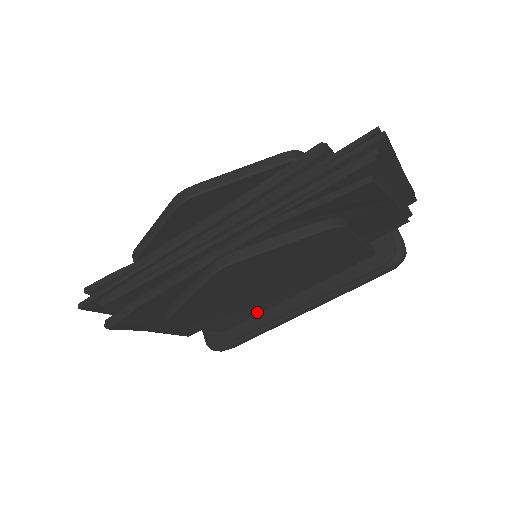
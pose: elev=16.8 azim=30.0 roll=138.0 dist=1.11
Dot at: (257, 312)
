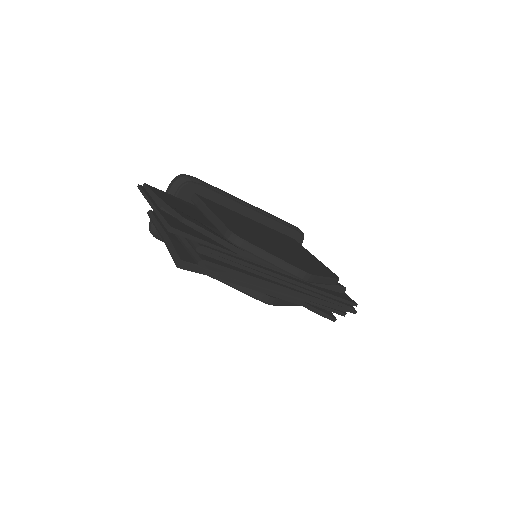
Dot at: occluded
